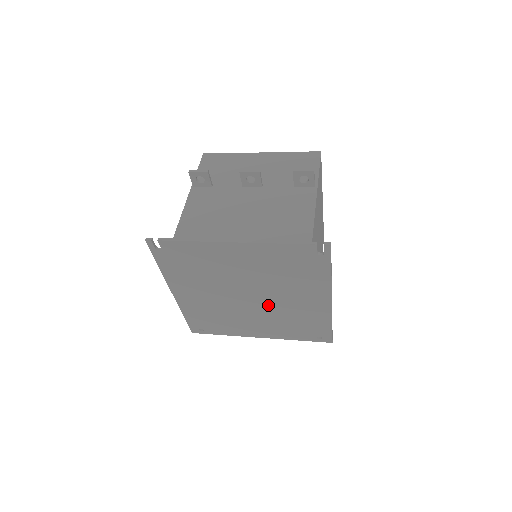
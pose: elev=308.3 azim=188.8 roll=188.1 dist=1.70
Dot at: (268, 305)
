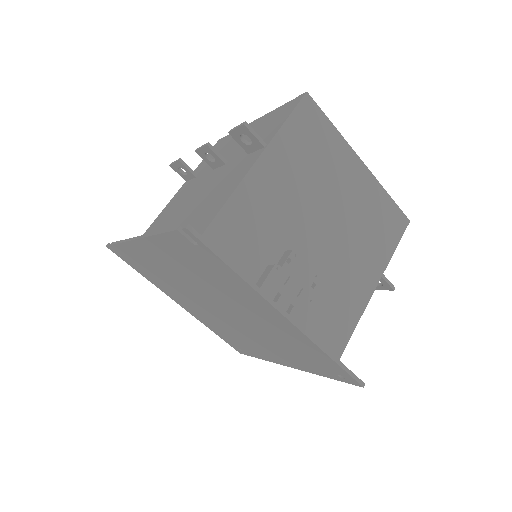
Dot at: (246, 321)
